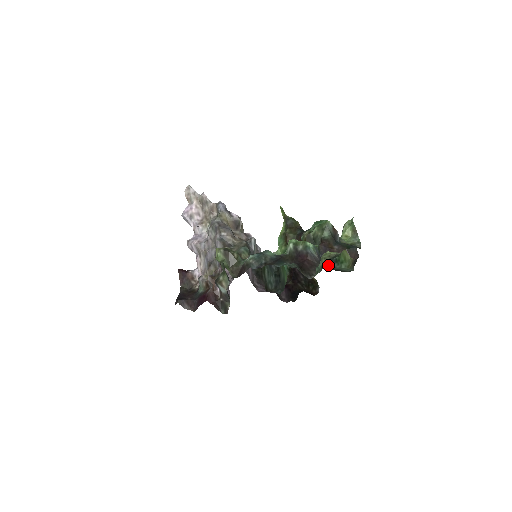
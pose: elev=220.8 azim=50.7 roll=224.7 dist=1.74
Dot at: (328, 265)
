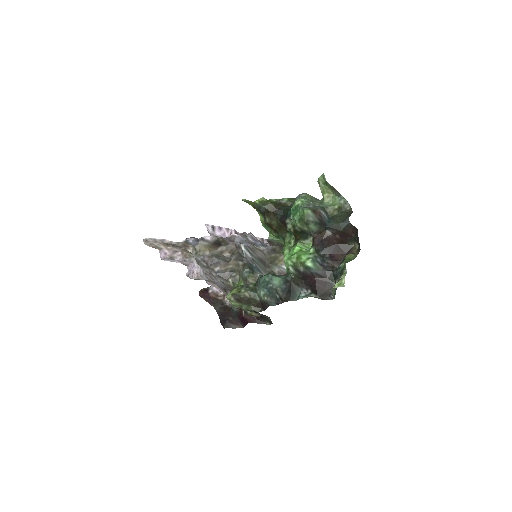
Dot at: occluded
